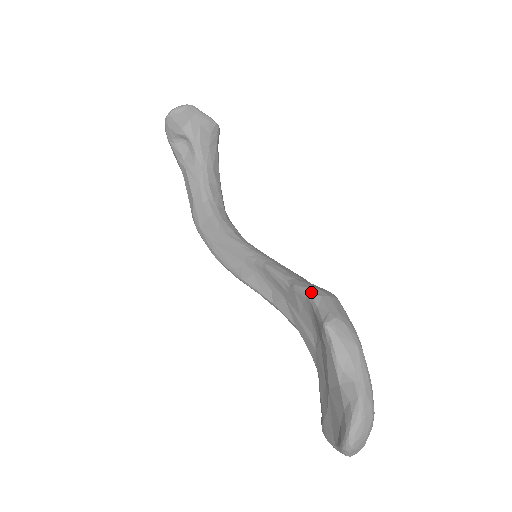
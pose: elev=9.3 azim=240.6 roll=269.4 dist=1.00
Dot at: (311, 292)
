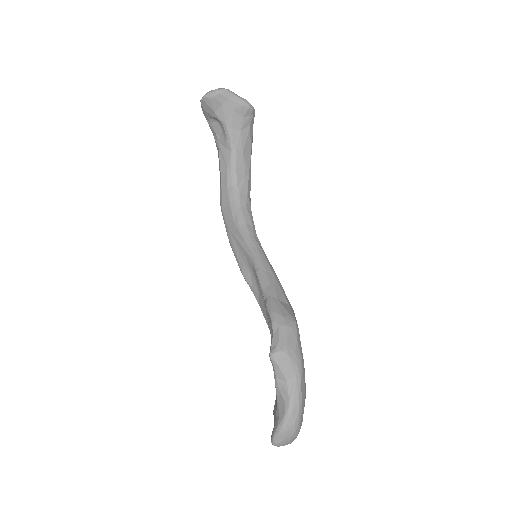
Dot at: (274, 318)
